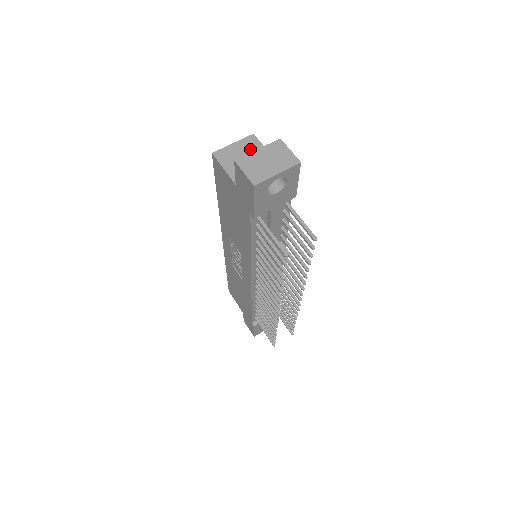
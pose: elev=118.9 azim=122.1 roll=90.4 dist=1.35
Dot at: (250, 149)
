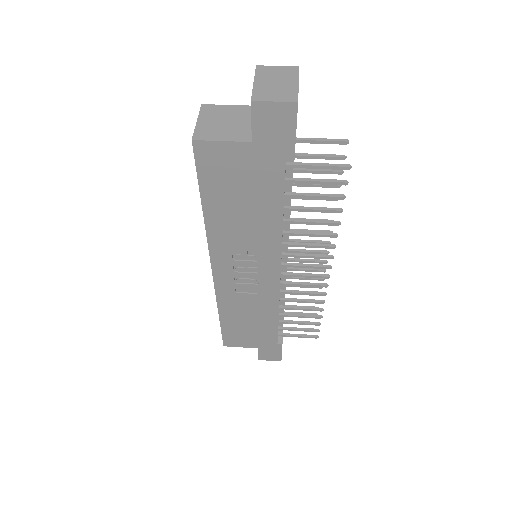
Dot at: (218, 114)
